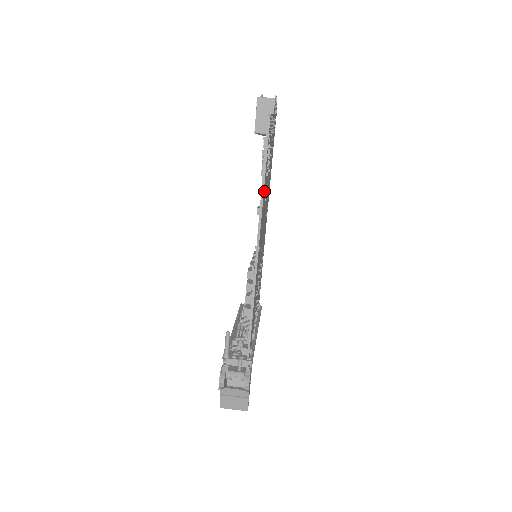
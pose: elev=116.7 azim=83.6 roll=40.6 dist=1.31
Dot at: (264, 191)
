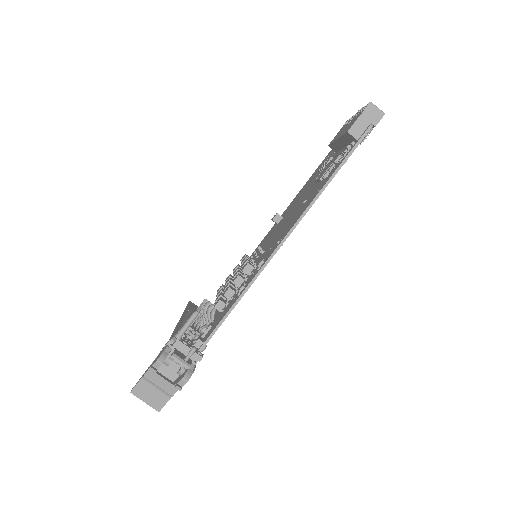
Dot at: occluded
